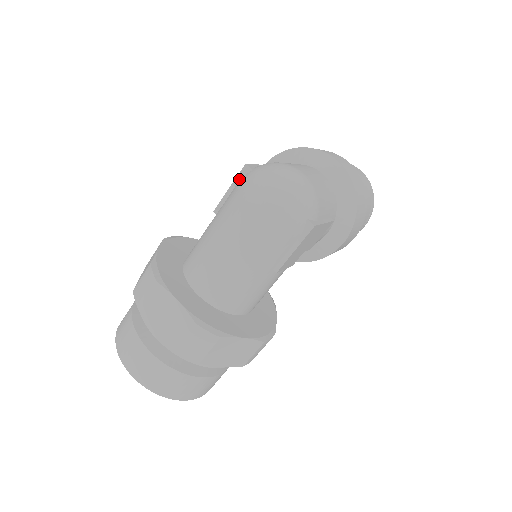
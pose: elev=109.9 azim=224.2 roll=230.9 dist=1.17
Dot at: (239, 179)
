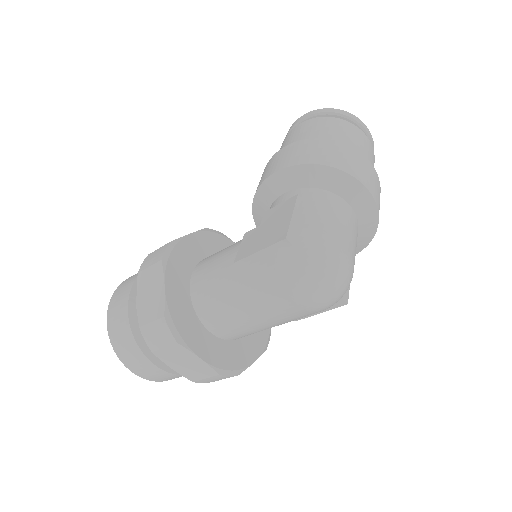
Dot at: (274, 248)
